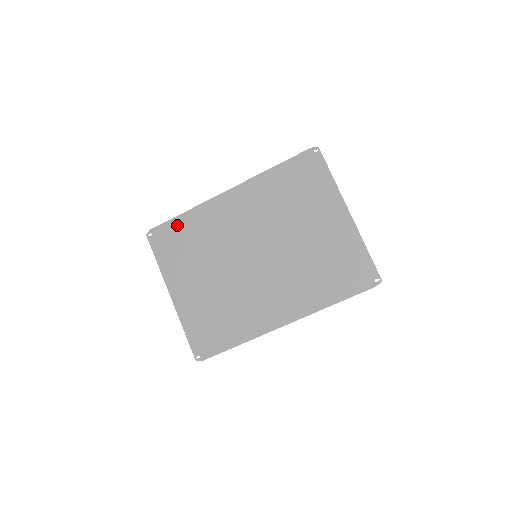
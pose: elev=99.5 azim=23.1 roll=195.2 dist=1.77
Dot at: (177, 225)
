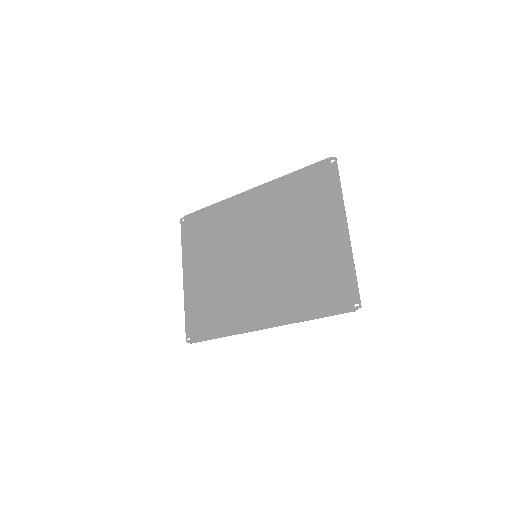
Dot at: (204, 215)
